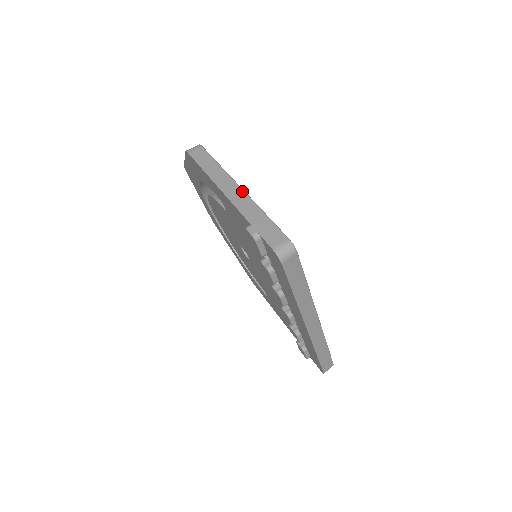
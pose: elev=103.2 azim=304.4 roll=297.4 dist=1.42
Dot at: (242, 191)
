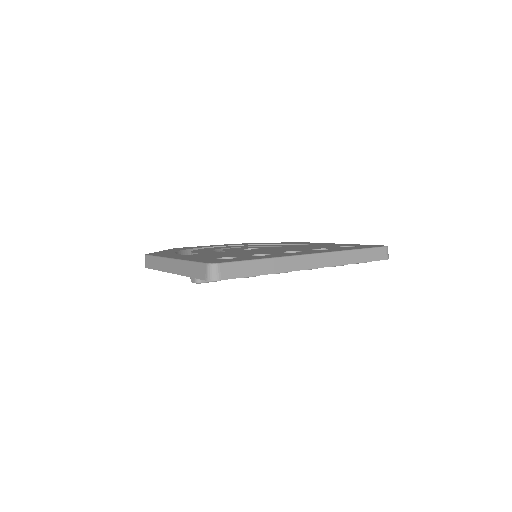
Dot at: (174, 261)
